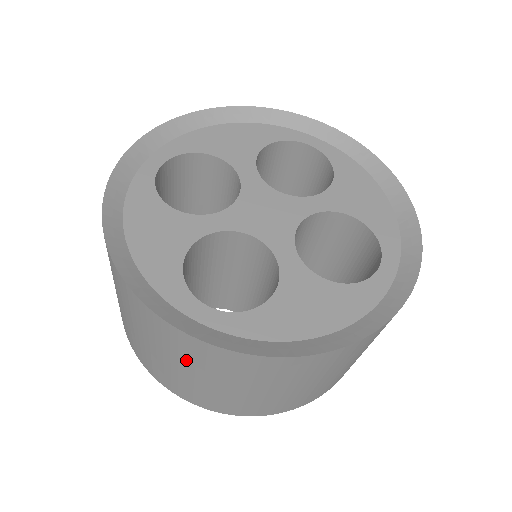
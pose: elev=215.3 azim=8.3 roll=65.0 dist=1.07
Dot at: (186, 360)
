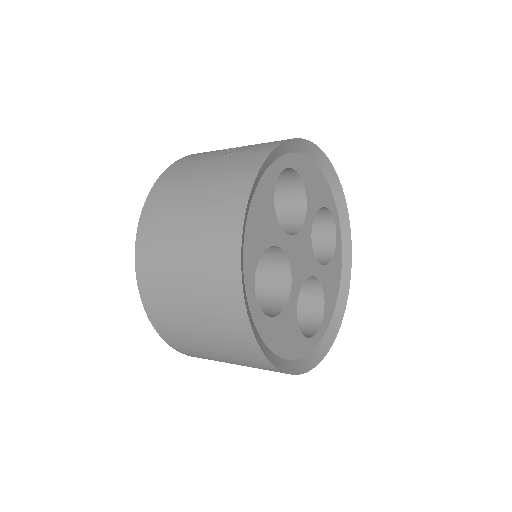
Dot at: occluded
